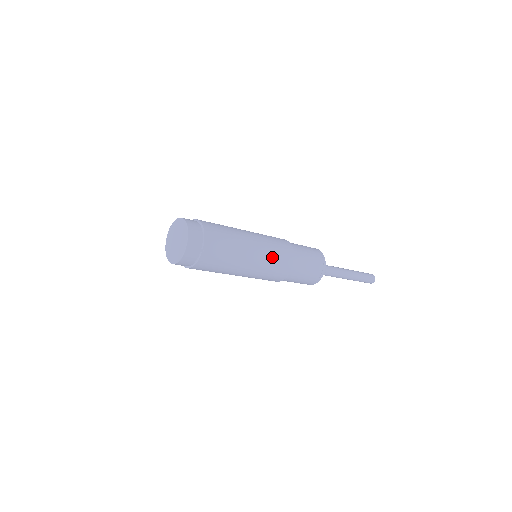
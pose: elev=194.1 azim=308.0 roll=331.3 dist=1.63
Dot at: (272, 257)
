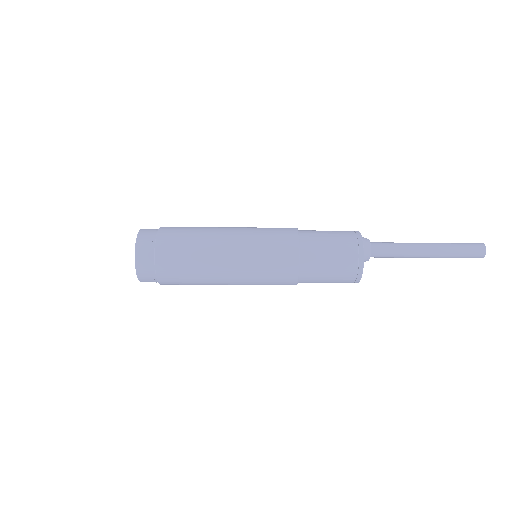
Dot at: (260, 228)
